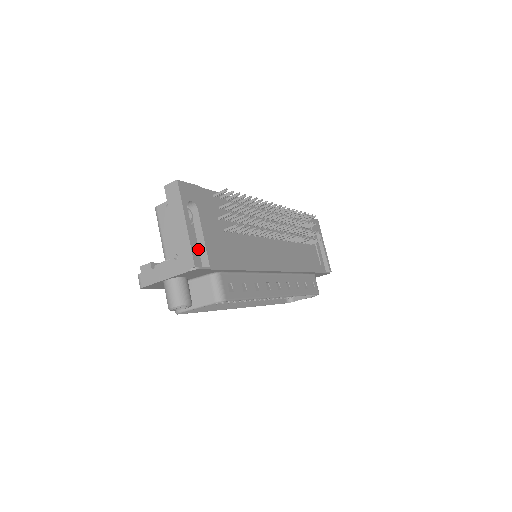
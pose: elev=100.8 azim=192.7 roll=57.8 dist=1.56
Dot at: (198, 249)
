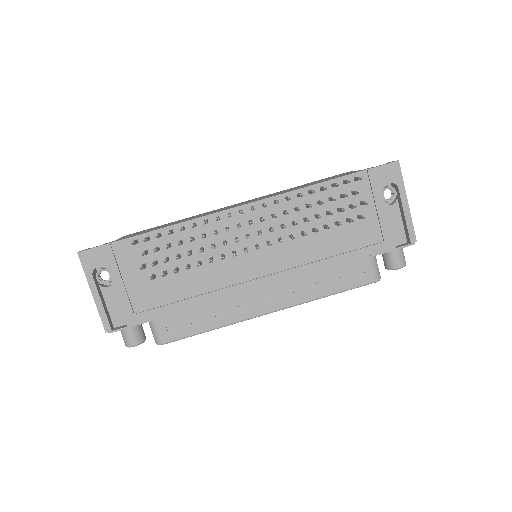
Dot at: occluded
